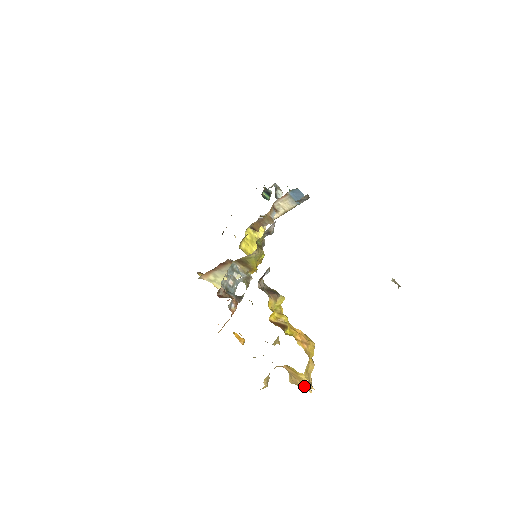
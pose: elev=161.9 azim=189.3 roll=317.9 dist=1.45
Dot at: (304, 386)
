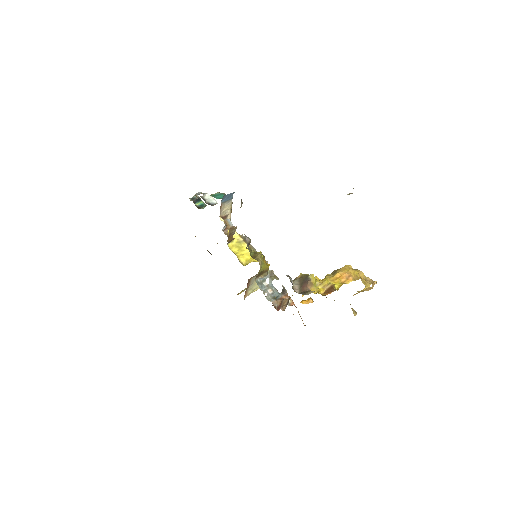
Dot at: (371, 288)
